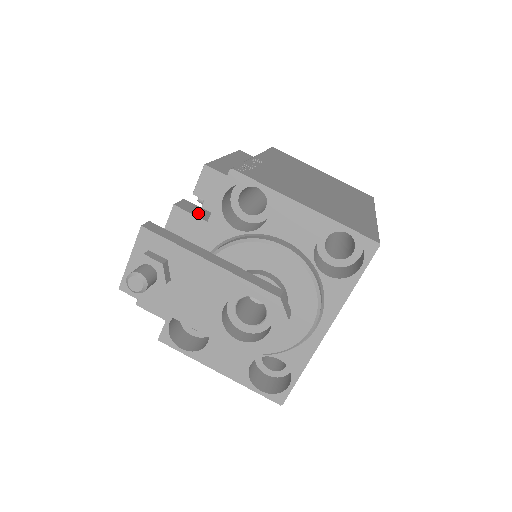
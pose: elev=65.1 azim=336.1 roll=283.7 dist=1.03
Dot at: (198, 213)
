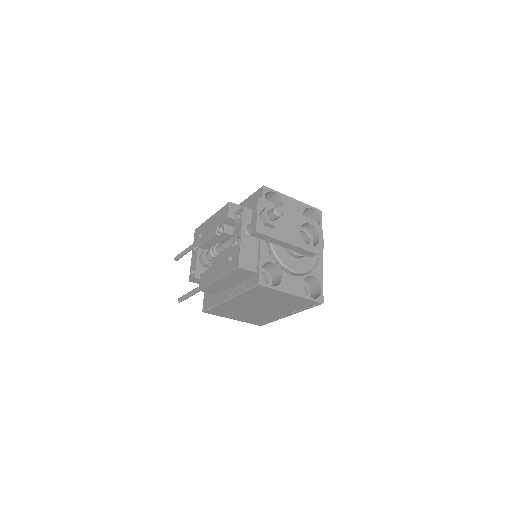
Dot at: occluded
